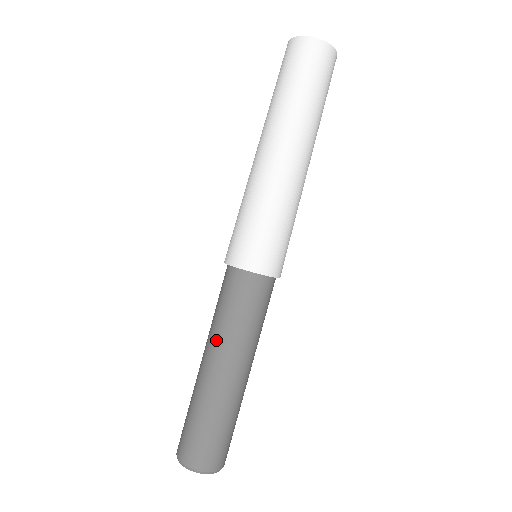
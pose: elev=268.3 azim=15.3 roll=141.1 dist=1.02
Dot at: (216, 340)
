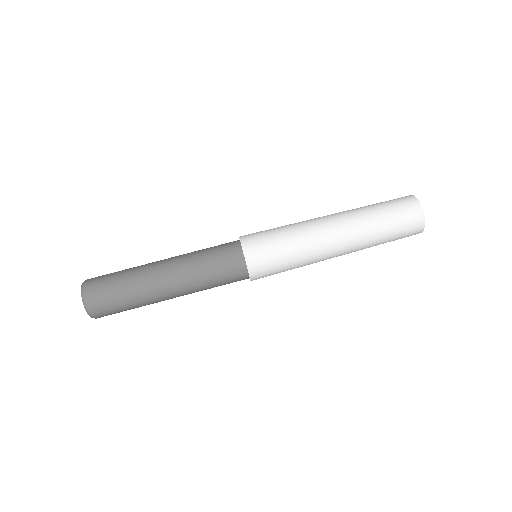
Dot at: (187, 276)
